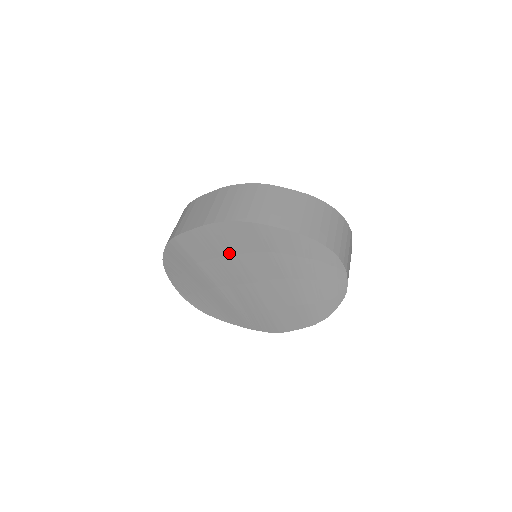
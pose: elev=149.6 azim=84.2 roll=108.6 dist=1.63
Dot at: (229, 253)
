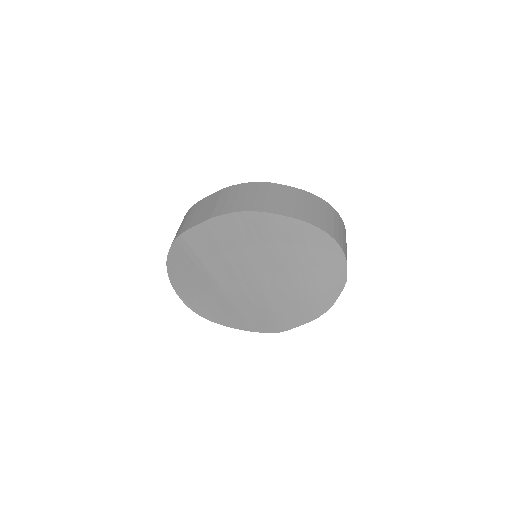
Dot at: (234, 247)
